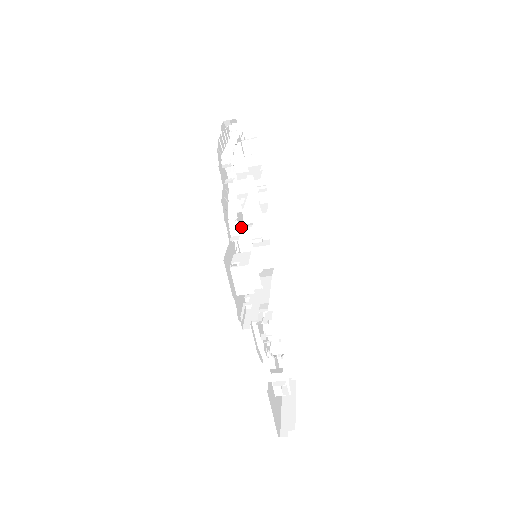
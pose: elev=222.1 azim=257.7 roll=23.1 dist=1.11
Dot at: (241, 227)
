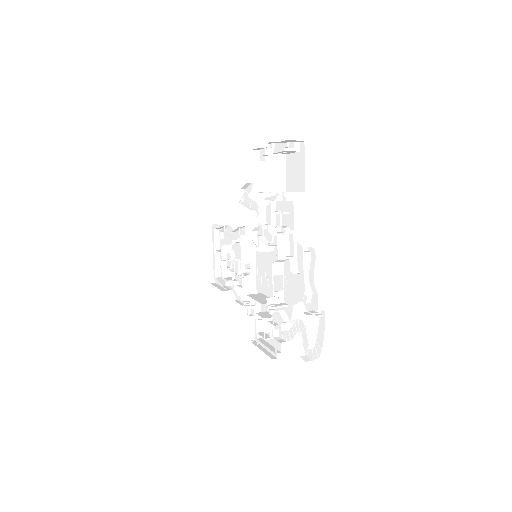
Dot at: occluded
